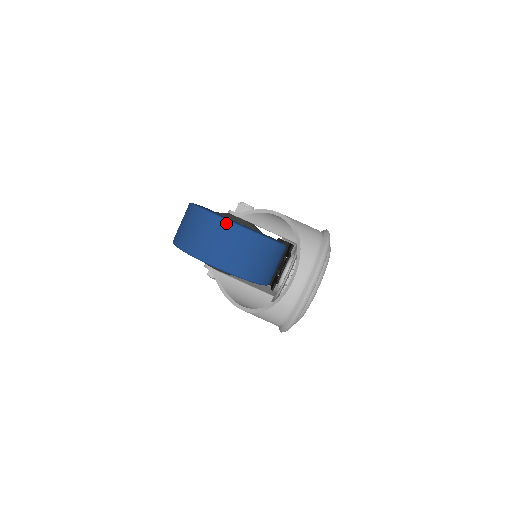
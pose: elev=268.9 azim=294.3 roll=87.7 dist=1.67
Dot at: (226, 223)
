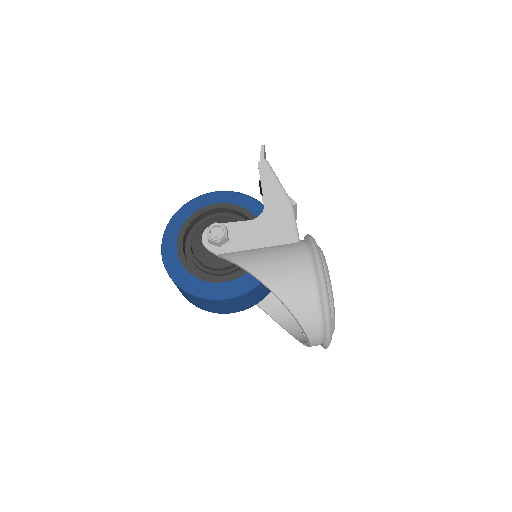
Dot at: (218, 301)
